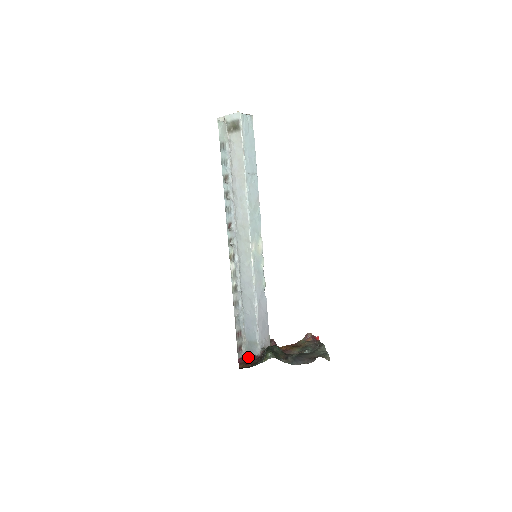
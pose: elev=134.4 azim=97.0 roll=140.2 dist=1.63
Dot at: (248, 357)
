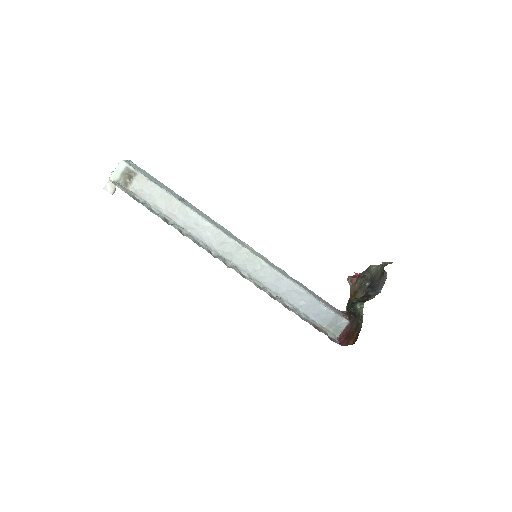
Dot at: (343, 336)
